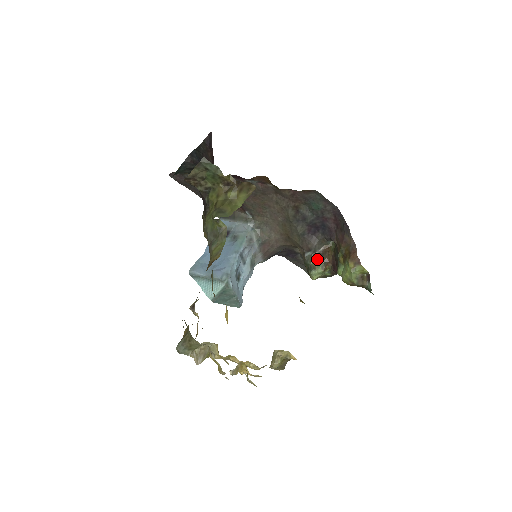
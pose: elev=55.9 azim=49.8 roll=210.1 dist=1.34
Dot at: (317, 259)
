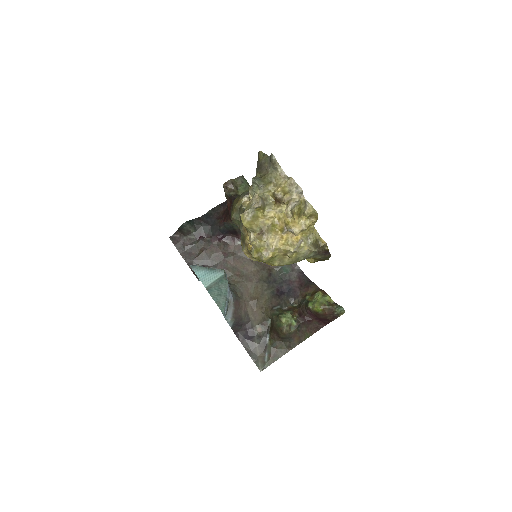
Dot at: (285, 310)
